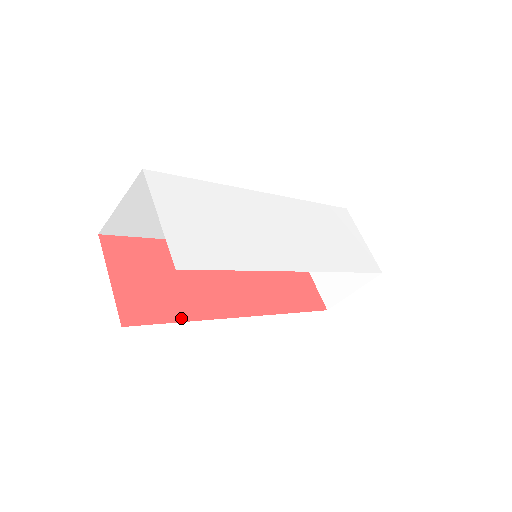
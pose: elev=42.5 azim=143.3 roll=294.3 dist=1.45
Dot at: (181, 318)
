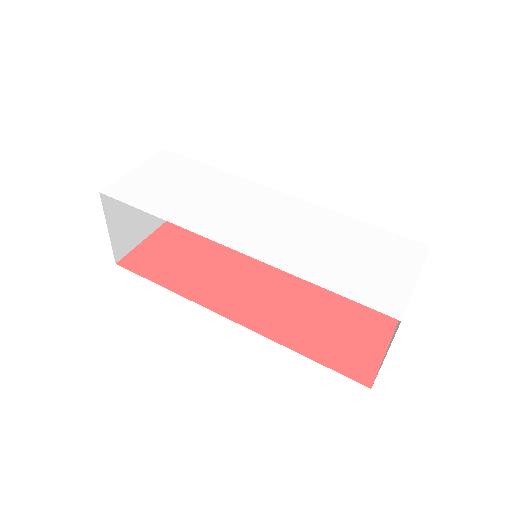
Dot at: (164, 284)
